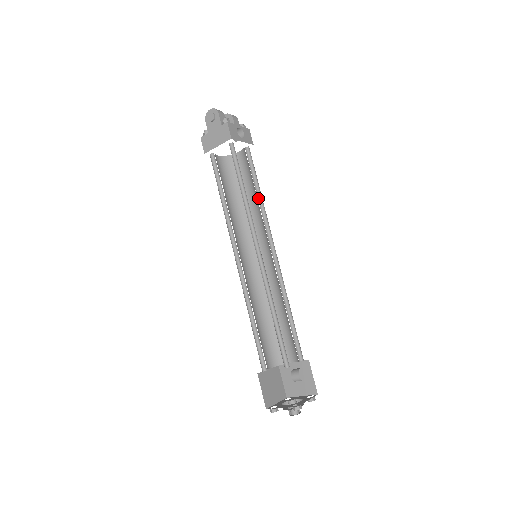
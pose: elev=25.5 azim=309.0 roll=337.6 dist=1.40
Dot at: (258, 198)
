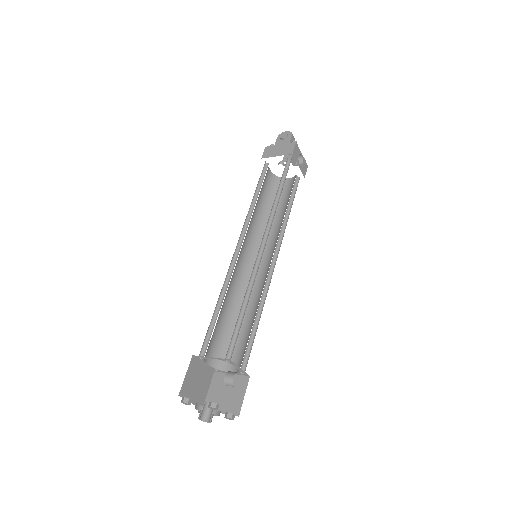
Dot at: (285, 216)
